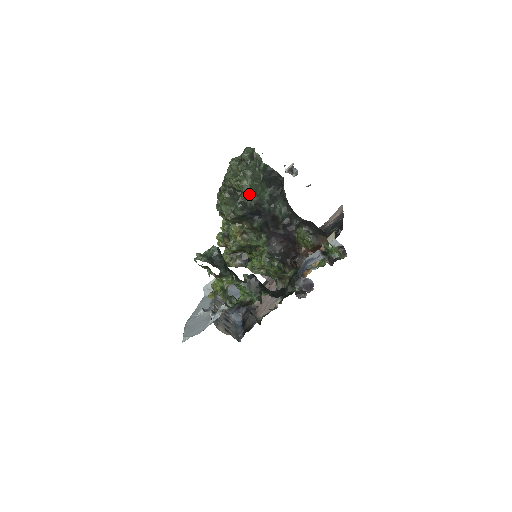
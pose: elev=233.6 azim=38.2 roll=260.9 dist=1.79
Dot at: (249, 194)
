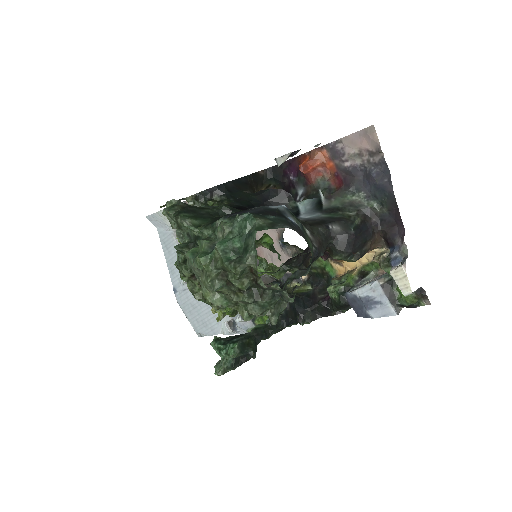
Dot at: occluded
